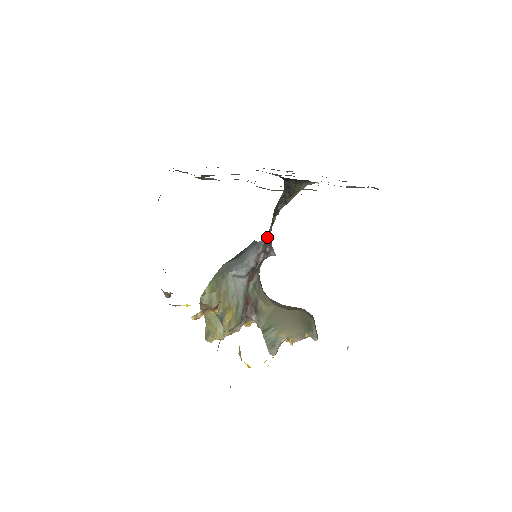
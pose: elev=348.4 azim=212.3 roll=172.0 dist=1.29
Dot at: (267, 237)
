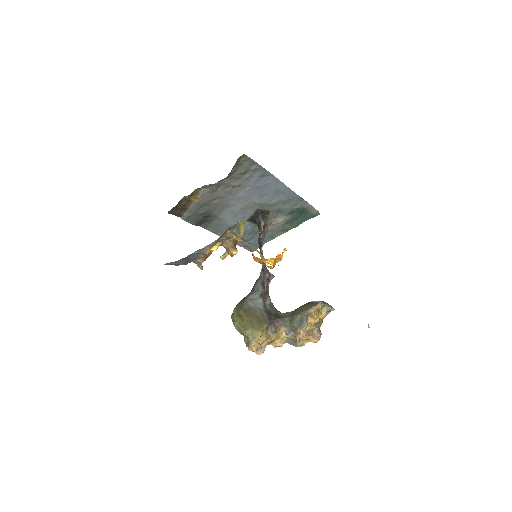
Dot at: (263, 267)
